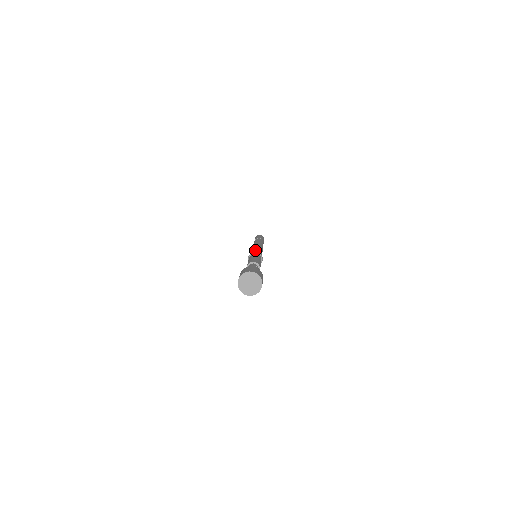
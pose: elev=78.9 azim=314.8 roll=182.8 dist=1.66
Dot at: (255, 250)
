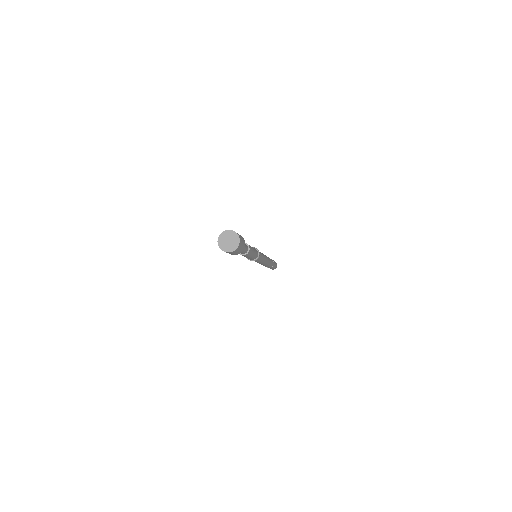
Dot at: occluded
